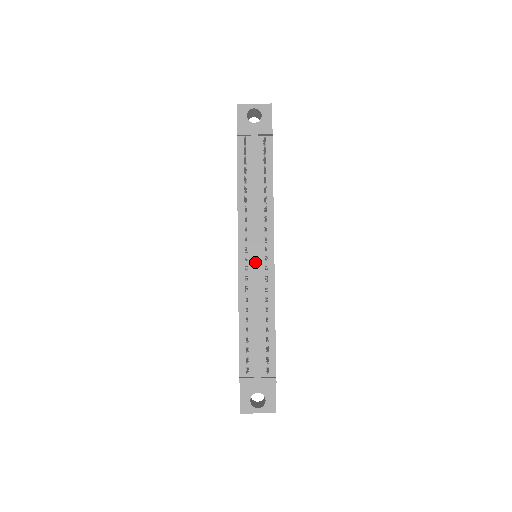
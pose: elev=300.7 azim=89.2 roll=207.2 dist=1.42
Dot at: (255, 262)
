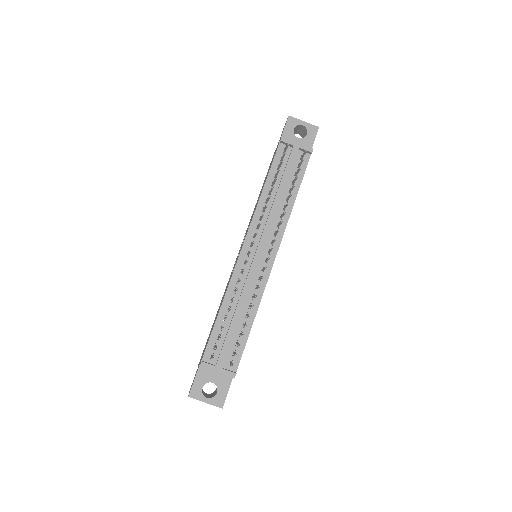
Dot at: (256, 259)
